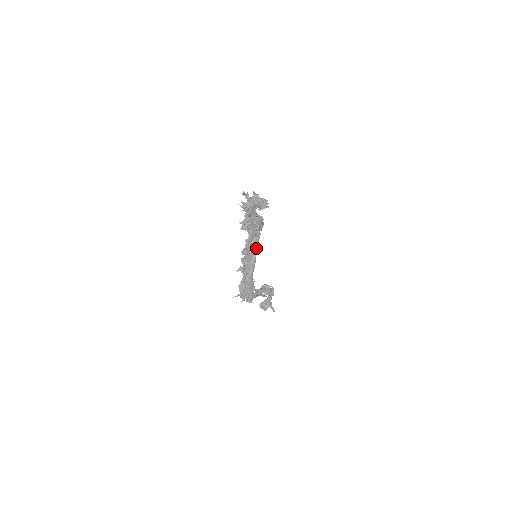
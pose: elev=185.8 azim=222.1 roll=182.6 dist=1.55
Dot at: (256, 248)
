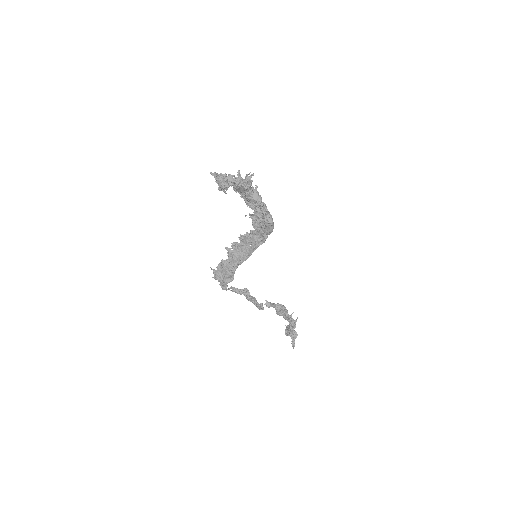
Dot at: (256, 247)
